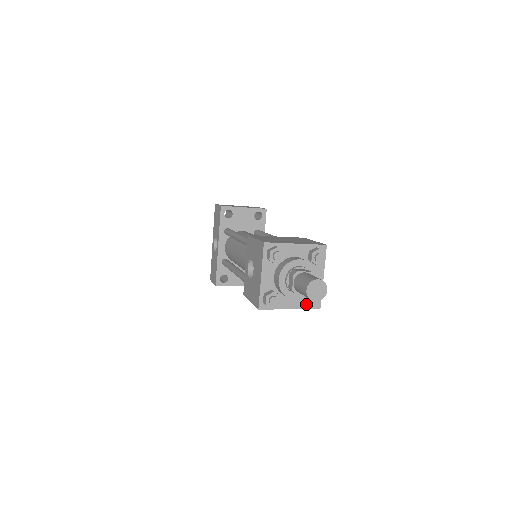
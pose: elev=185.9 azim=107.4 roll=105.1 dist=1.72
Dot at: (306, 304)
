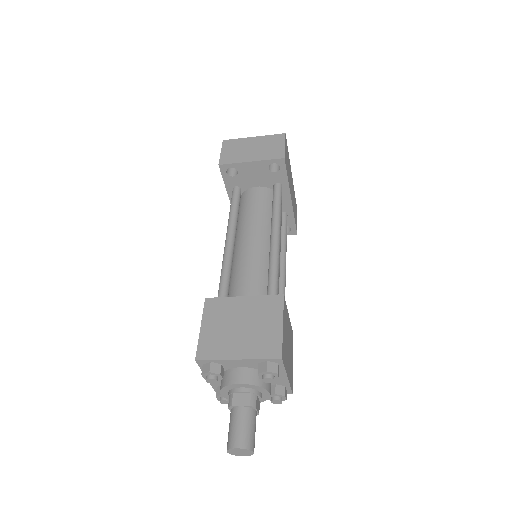
Dot at: occluded
